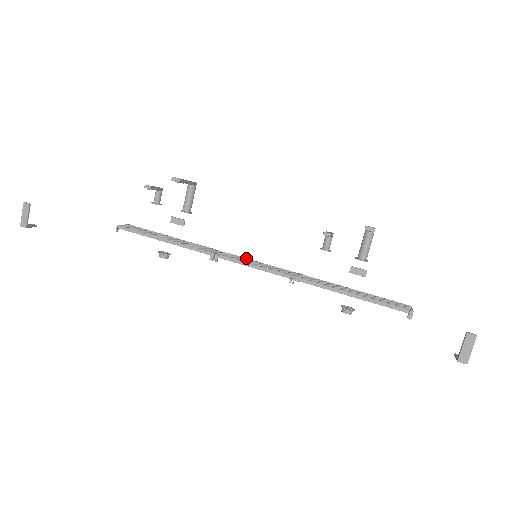
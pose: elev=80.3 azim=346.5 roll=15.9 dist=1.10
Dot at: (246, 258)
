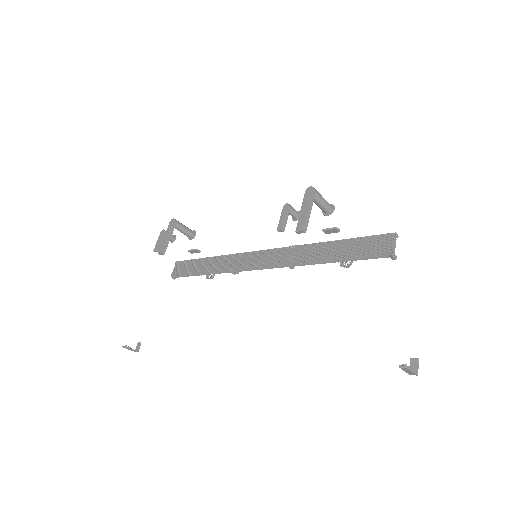
Dot at: (253, 251)
